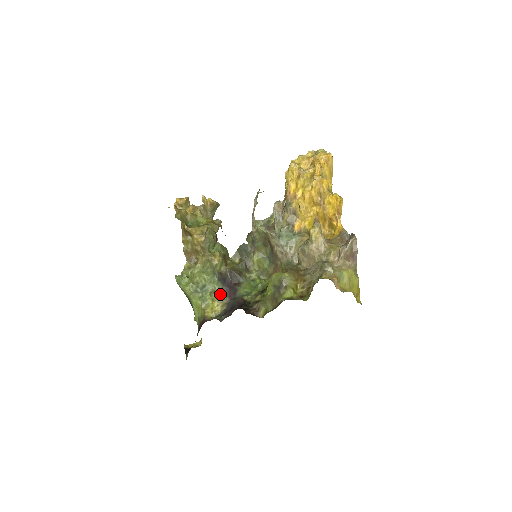
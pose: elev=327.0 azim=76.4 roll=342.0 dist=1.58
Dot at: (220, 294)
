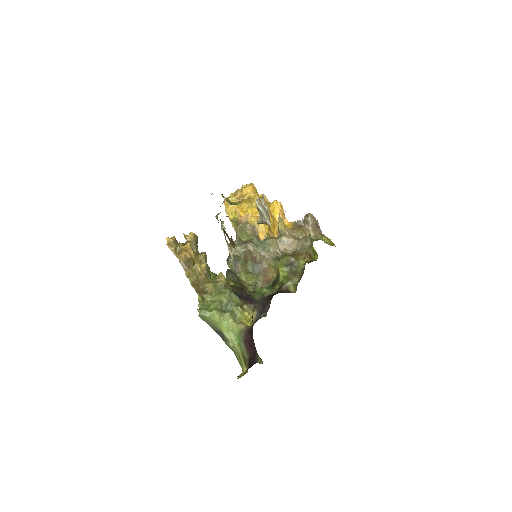
Dot at: (244, 305)
